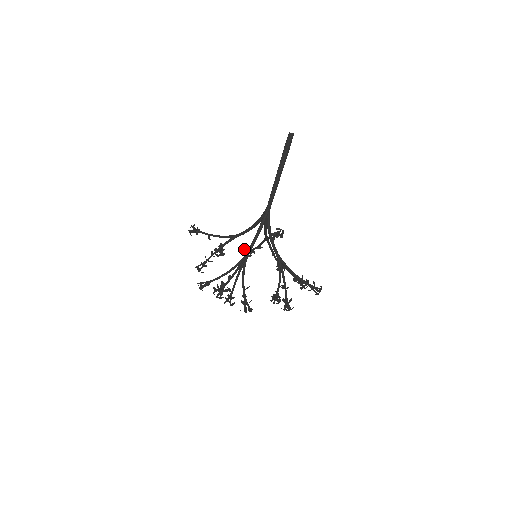
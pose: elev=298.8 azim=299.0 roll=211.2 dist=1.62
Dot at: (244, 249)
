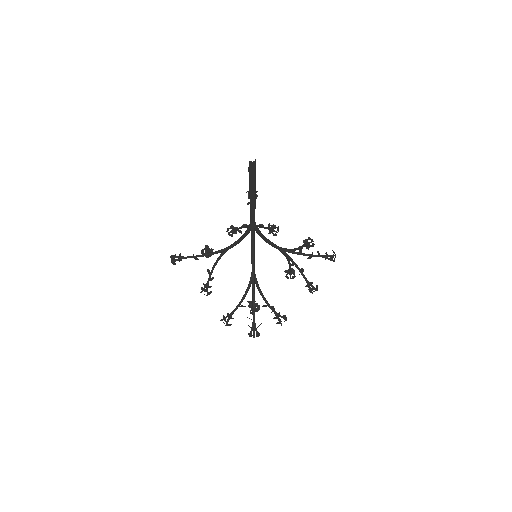
Dot at: occluded
